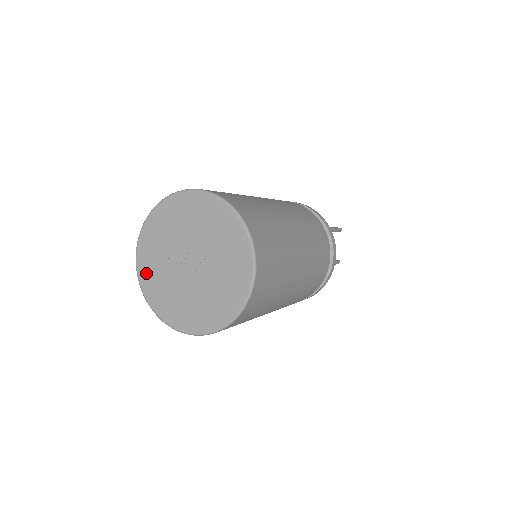
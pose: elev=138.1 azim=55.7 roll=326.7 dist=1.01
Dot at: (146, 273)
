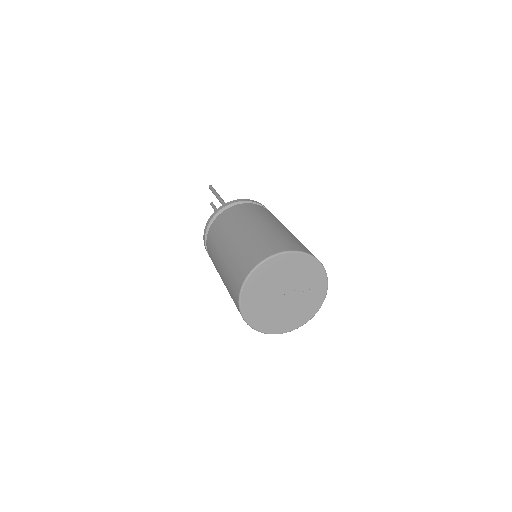
Dot at: (260, 323)
